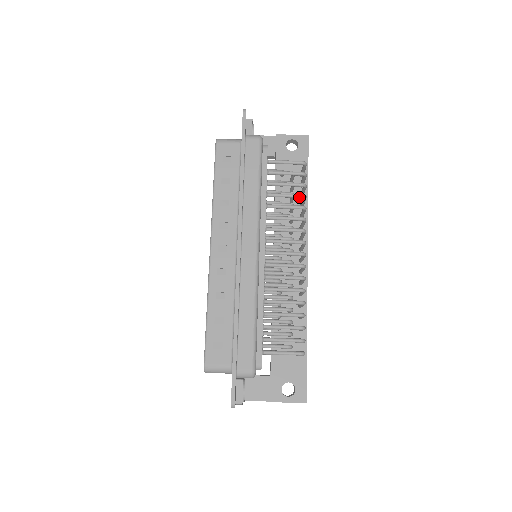
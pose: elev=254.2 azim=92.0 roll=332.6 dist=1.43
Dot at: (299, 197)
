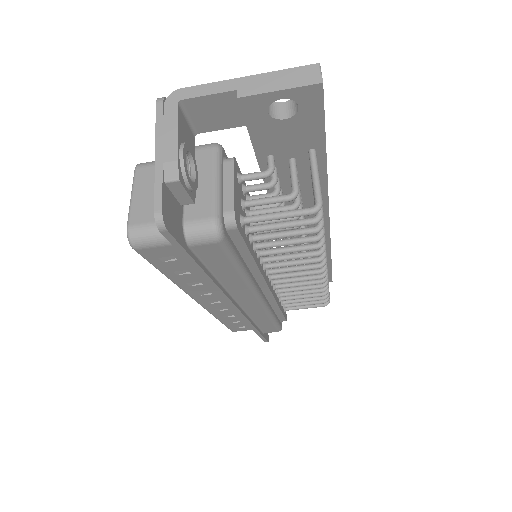
Dot at: (311, 241)
